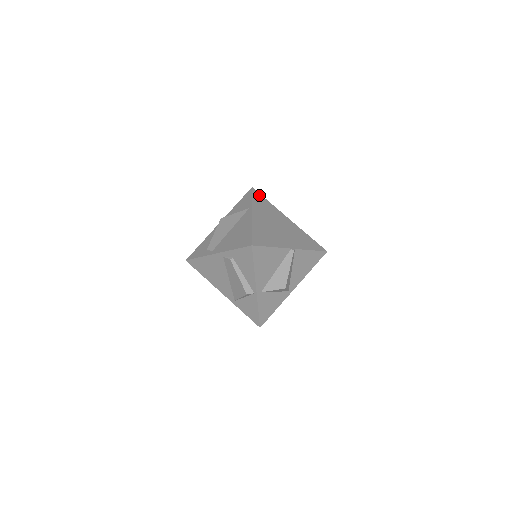
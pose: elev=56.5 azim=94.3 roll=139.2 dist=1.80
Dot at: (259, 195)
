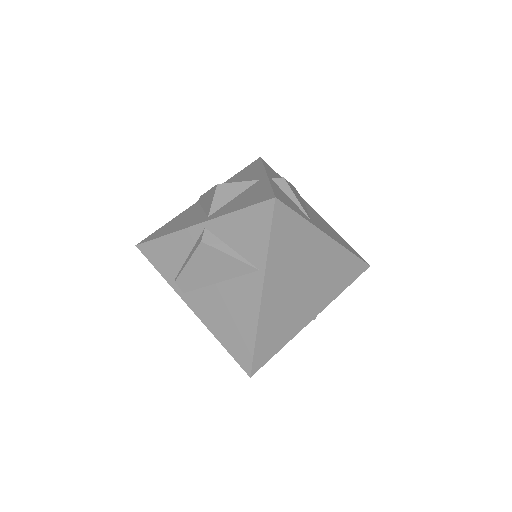
Dot at: (286, 215)
